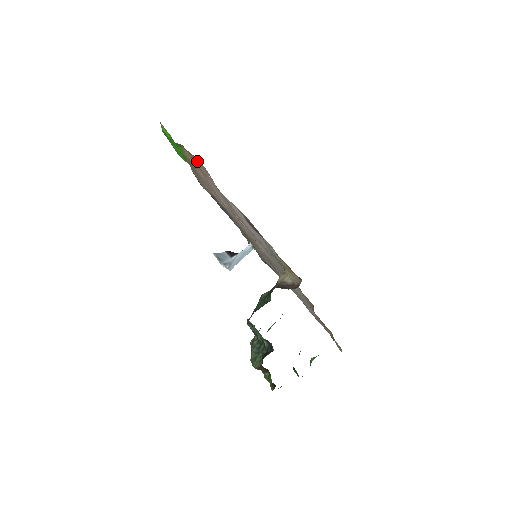
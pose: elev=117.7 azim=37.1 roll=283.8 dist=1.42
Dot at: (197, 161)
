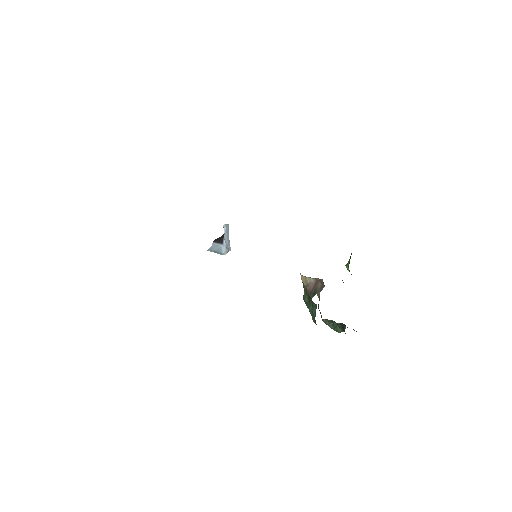
Dot at: occluded
